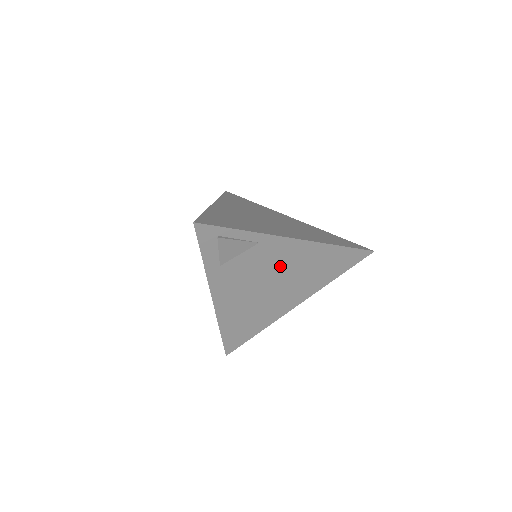
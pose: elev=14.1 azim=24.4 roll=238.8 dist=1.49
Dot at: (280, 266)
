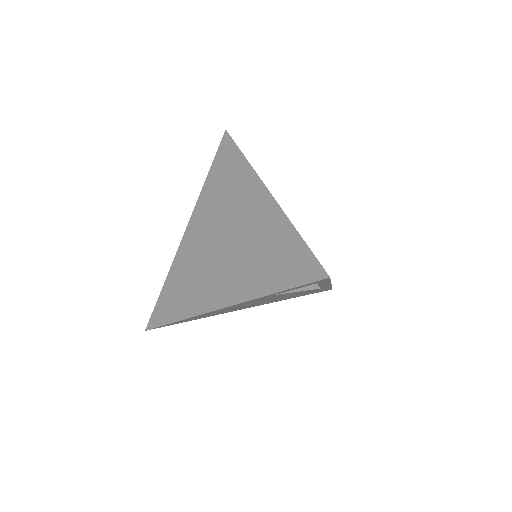
Dot at: (292, 294)
